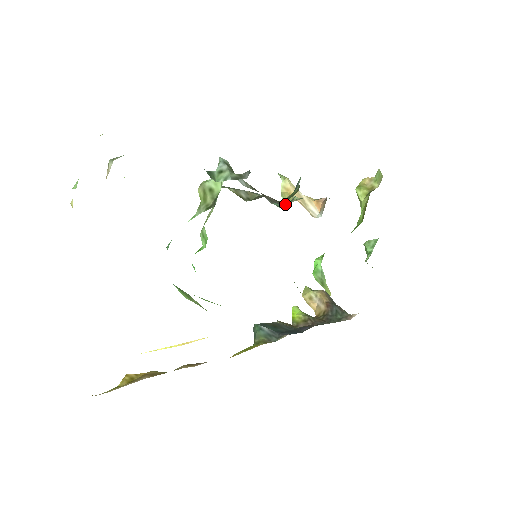
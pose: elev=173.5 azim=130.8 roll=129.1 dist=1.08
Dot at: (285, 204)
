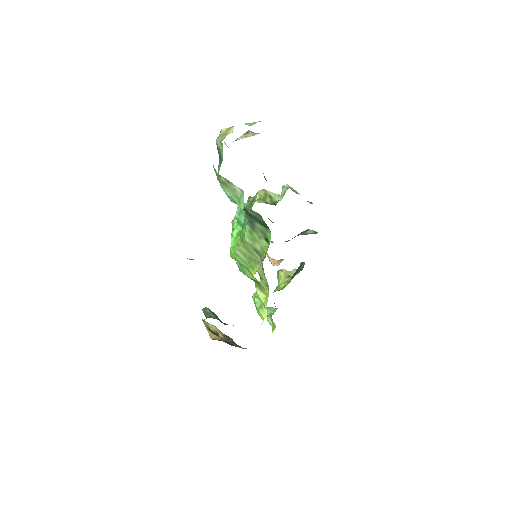
Dot at: occluded
